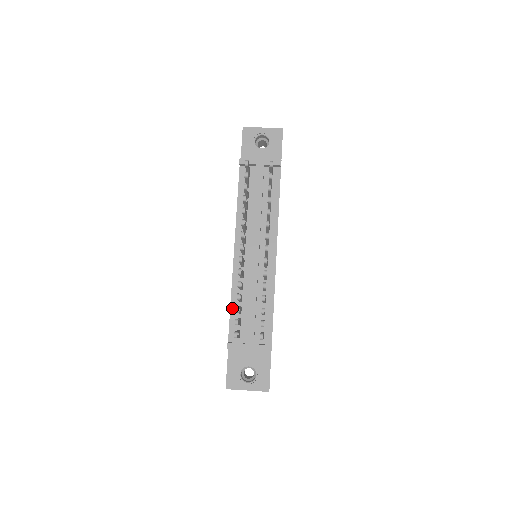
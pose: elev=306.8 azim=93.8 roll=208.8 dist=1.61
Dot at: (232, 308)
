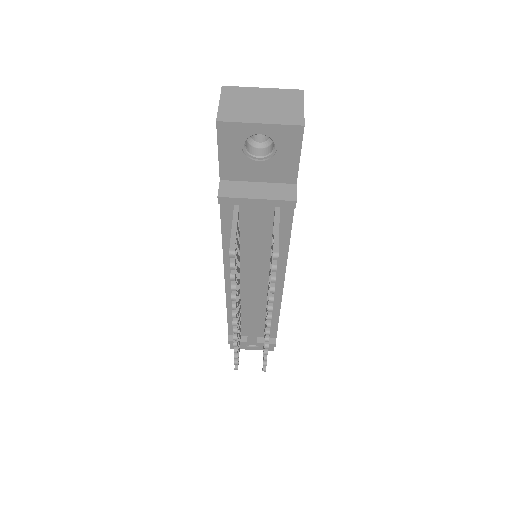
Dot at: (229, 318)
